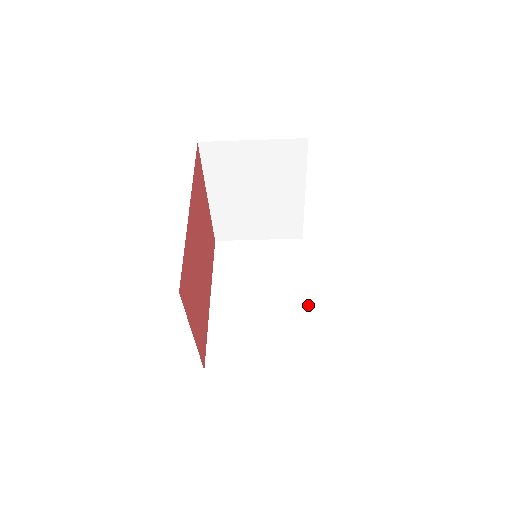
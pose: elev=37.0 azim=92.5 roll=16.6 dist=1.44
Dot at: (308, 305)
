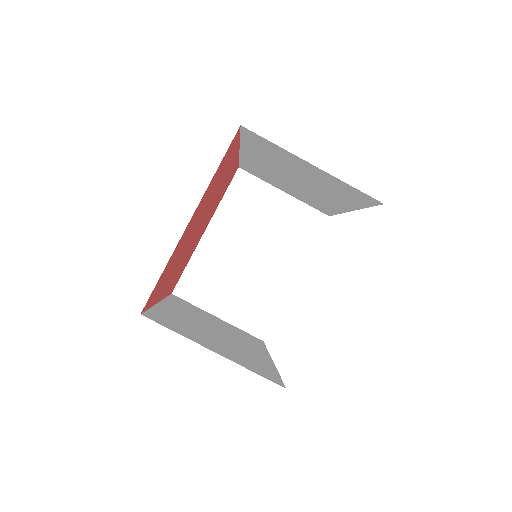
Dot at: occluded
